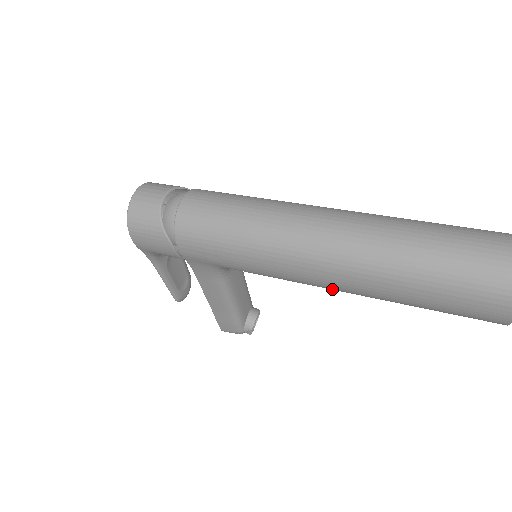
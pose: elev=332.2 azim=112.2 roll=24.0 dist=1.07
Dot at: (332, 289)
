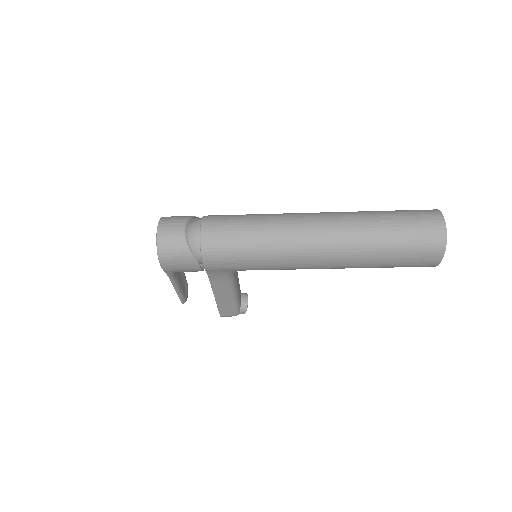
Dot at: occluded
